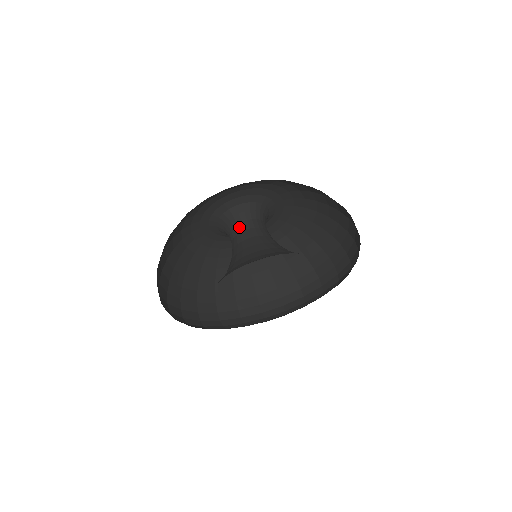
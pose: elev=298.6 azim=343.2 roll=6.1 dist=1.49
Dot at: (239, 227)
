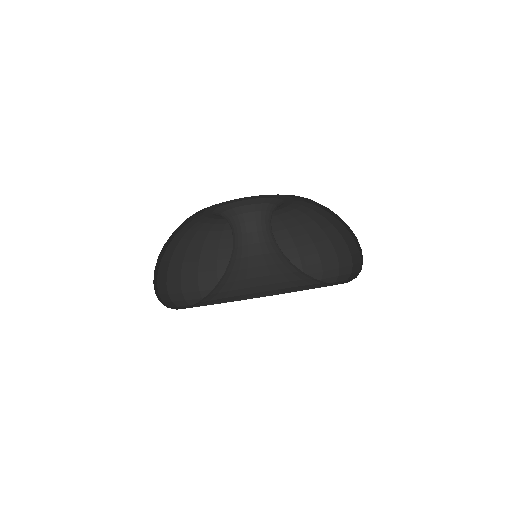
Dot at: (234, 230)
